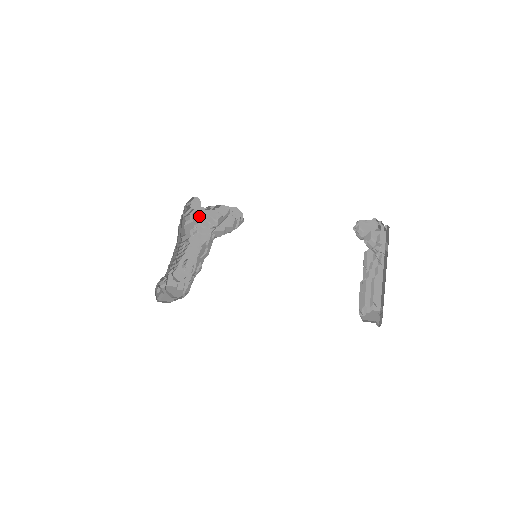
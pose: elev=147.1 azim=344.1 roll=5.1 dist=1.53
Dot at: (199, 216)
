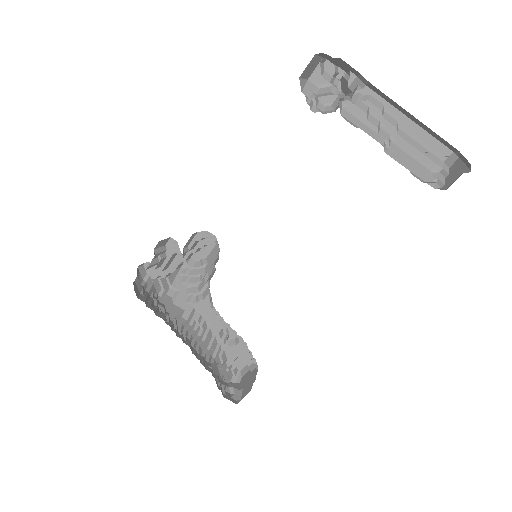
Dot at: (182, 280)
